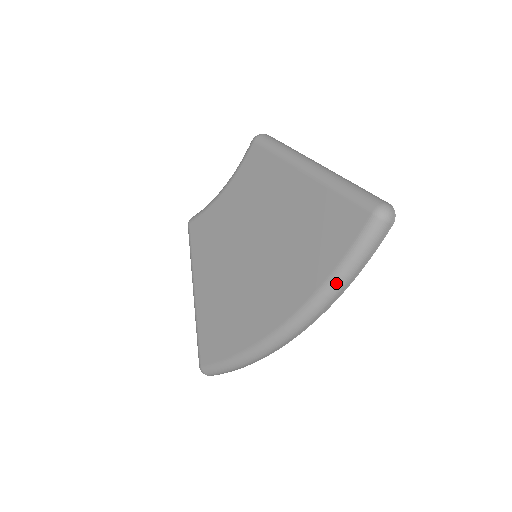
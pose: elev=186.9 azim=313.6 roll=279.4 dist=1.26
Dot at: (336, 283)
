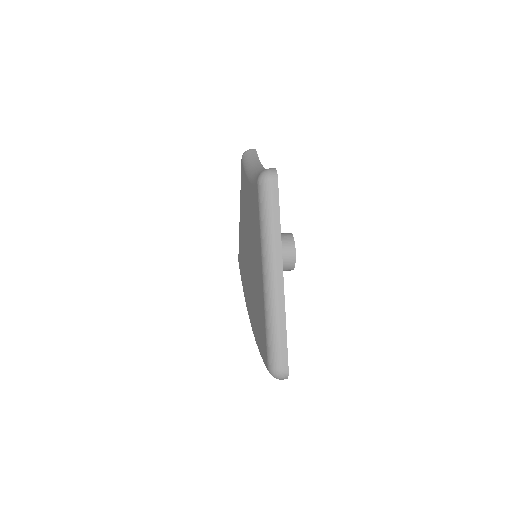
Dot at: occluded
